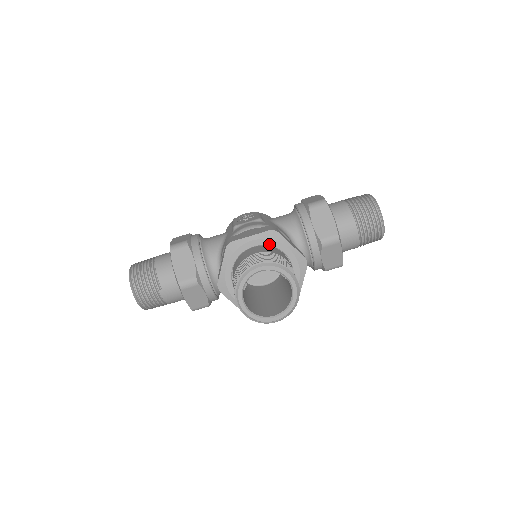
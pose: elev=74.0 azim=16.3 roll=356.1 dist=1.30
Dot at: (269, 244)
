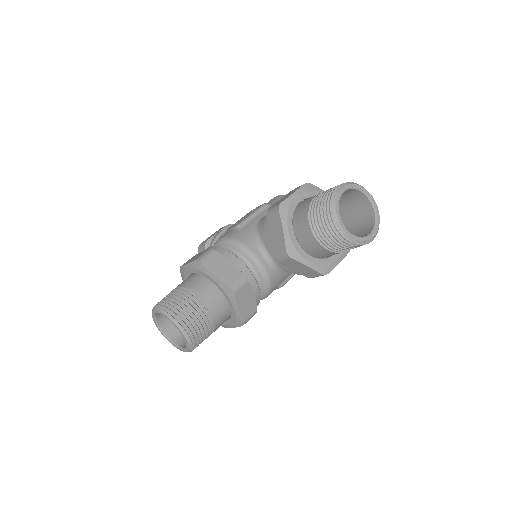
Dot at: (199, 273)
